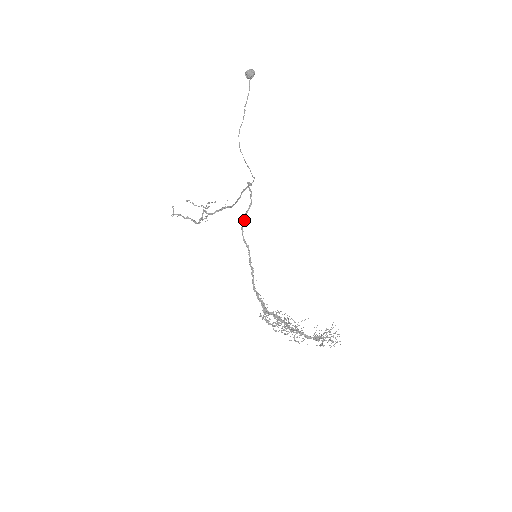
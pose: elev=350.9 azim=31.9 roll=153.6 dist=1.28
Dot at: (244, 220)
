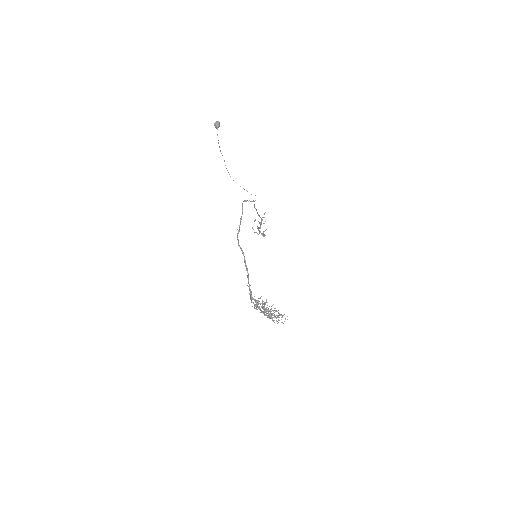
Dot at: (238, 230)
